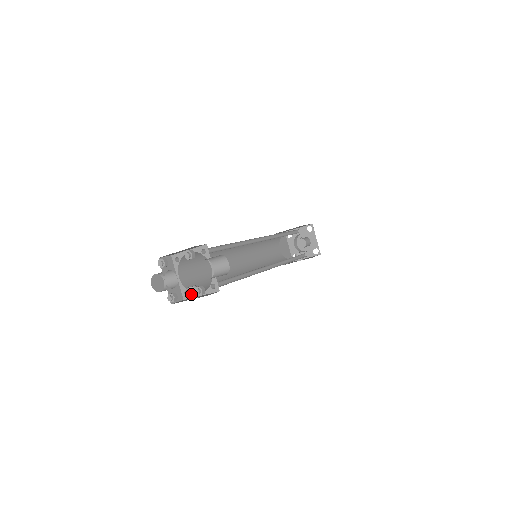
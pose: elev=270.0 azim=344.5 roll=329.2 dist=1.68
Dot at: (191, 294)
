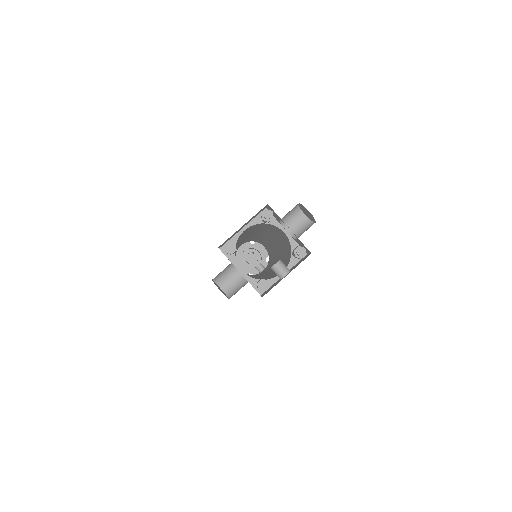
Dot at: (283, 269)
